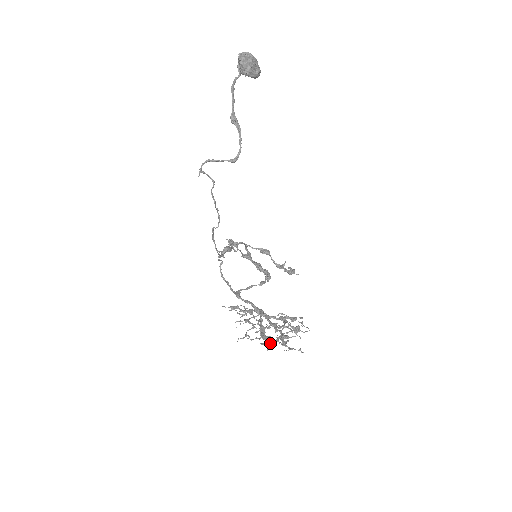
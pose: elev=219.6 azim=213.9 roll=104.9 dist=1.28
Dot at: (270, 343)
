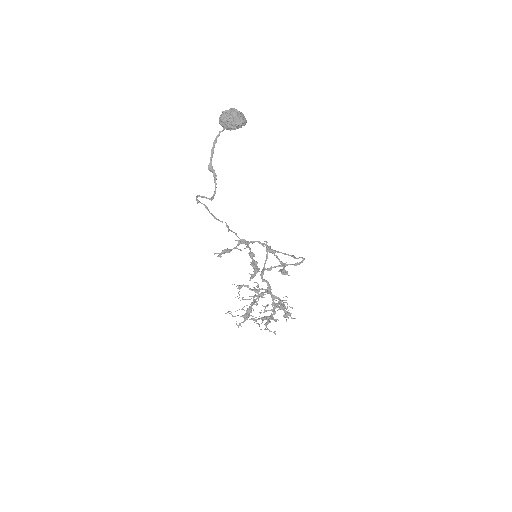
Dot at: (254, 320)
